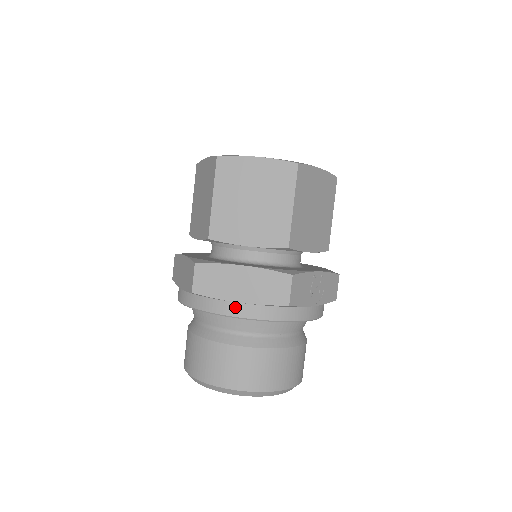
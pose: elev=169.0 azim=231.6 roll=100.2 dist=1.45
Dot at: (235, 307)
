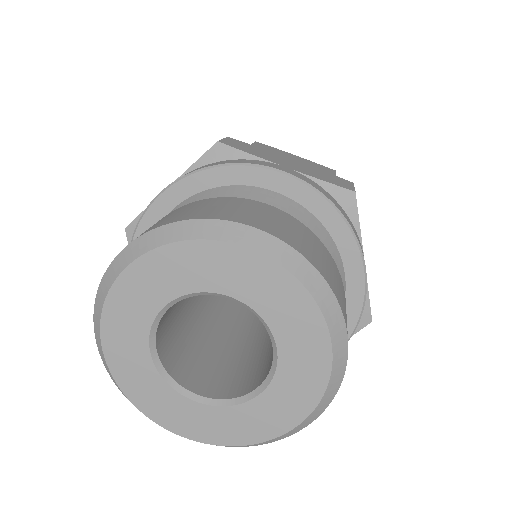
Dot at: (279, 166)
